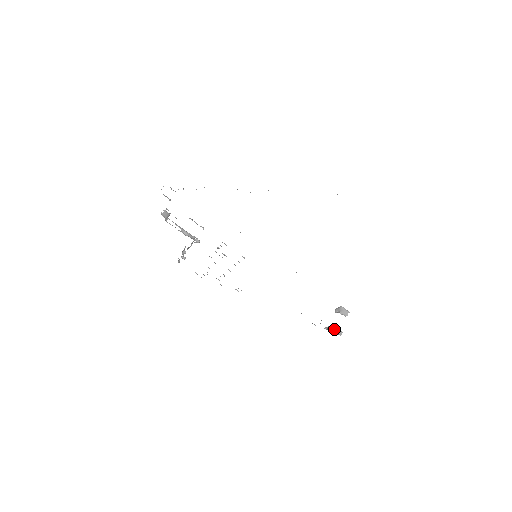
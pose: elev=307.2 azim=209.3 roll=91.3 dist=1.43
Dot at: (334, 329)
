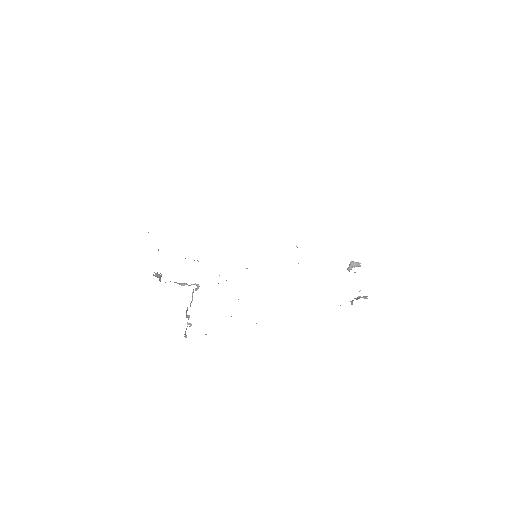
Dot at: (358, 297)
